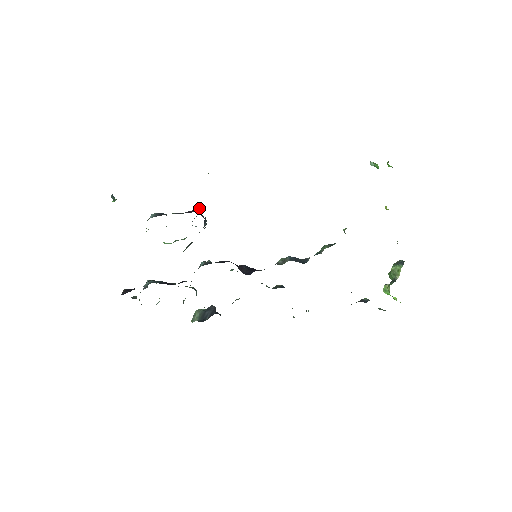
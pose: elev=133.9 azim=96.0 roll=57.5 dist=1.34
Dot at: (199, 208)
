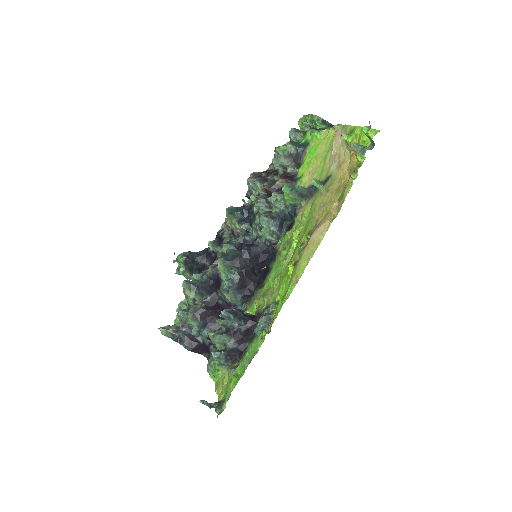
Dot at: (243, 324)
